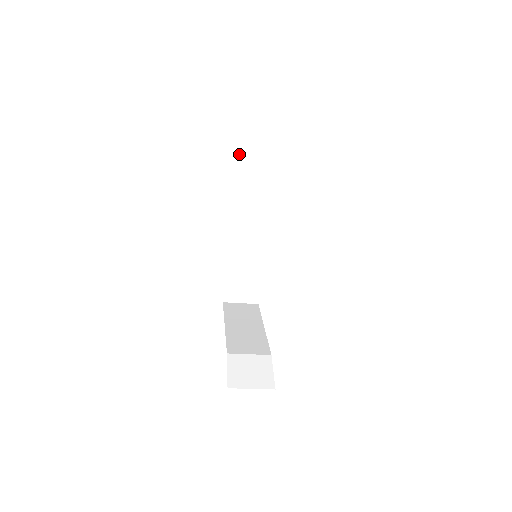
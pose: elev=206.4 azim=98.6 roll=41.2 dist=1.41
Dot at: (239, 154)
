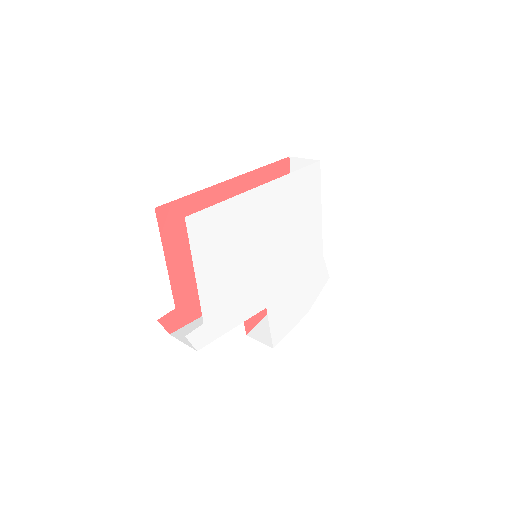
Dot at: (167, 204)
